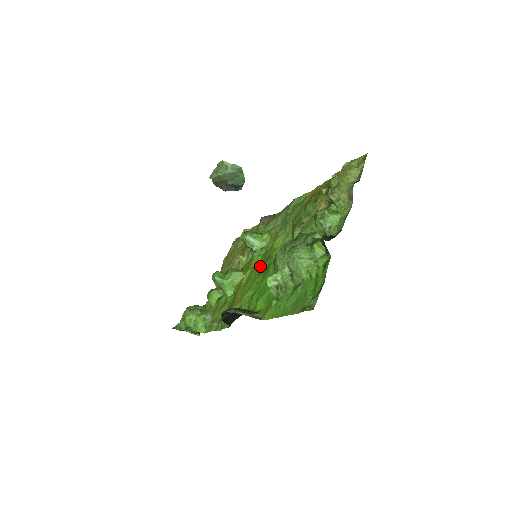
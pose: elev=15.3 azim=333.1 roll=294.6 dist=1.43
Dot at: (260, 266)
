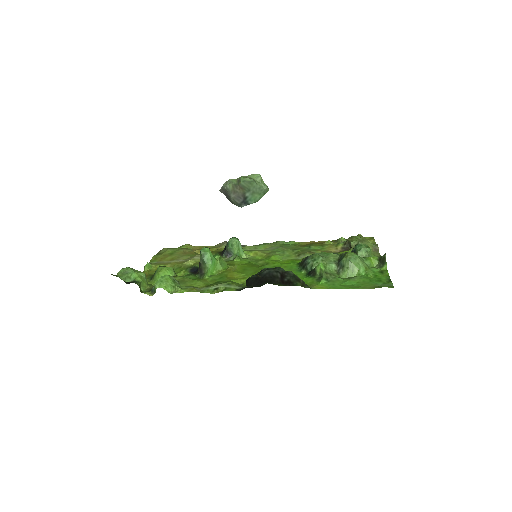
Dot at: (255, 266)
